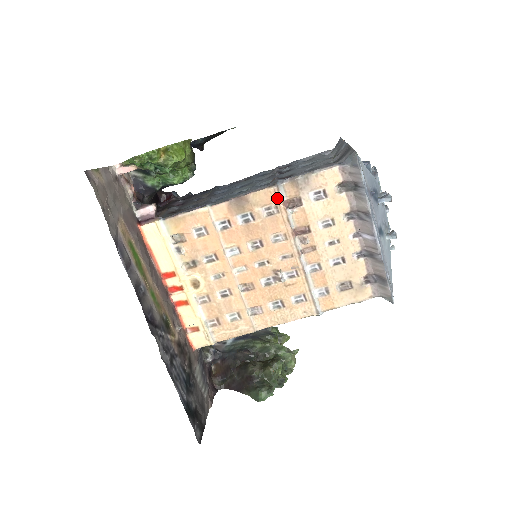
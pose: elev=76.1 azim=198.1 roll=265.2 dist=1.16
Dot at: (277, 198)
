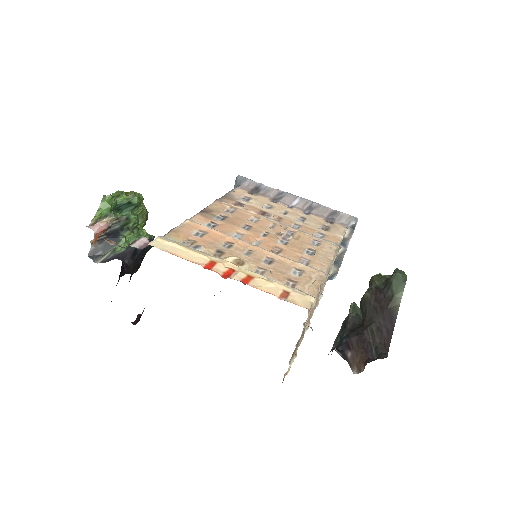
Dot at: (226, 204)
